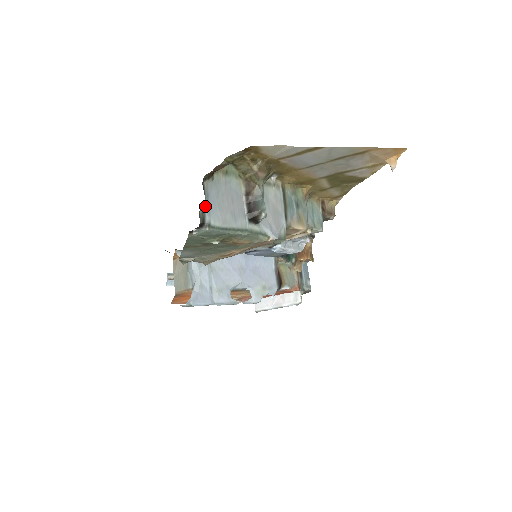
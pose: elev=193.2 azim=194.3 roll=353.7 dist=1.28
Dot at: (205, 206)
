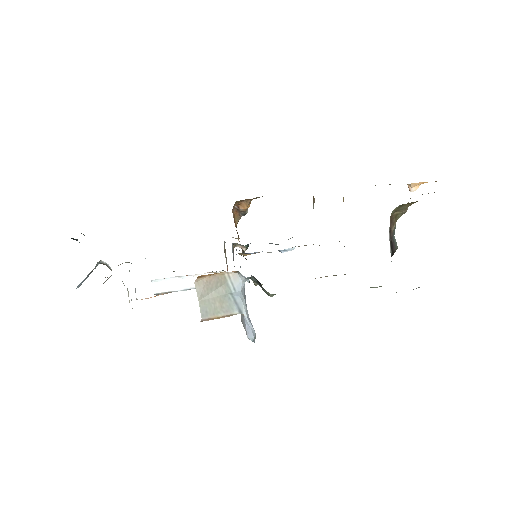
Dot at: occluded
